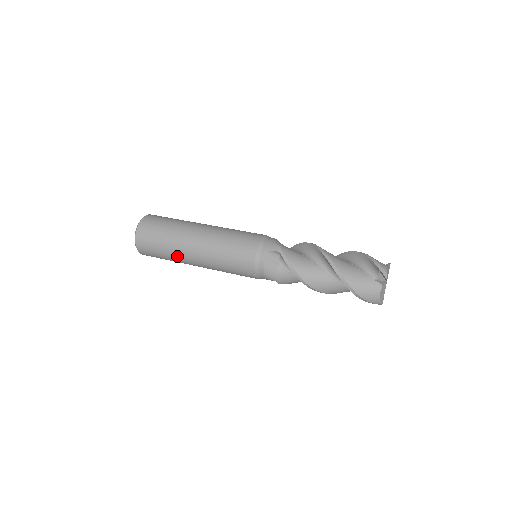
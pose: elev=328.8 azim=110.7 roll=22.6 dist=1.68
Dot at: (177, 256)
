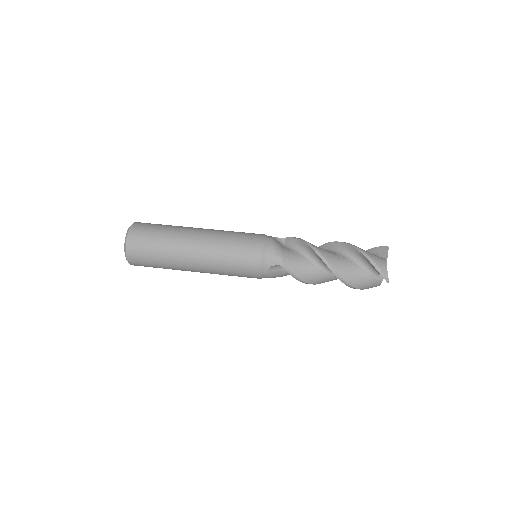
Dot at: occluded
